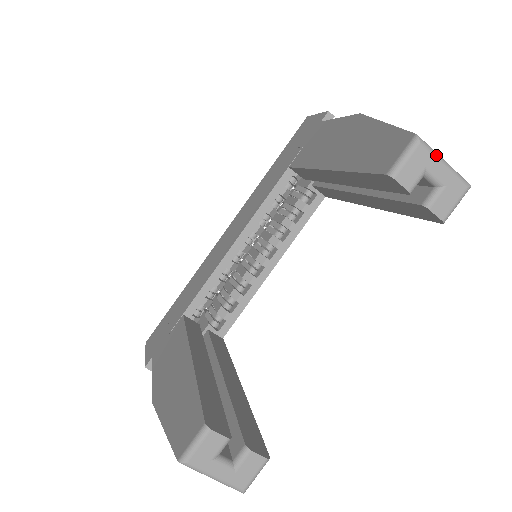
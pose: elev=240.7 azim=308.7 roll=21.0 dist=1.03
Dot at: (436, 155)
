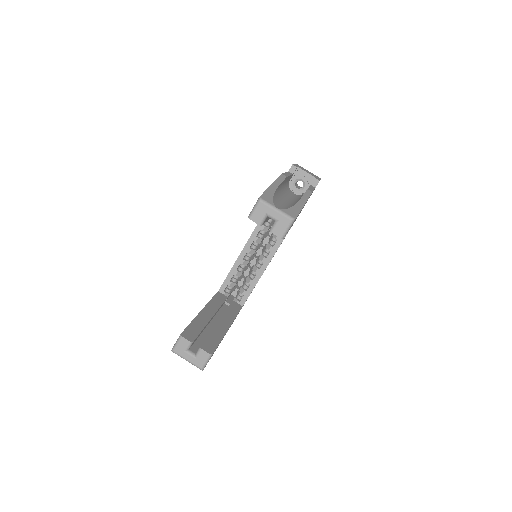
Dot at: (270, 206)
